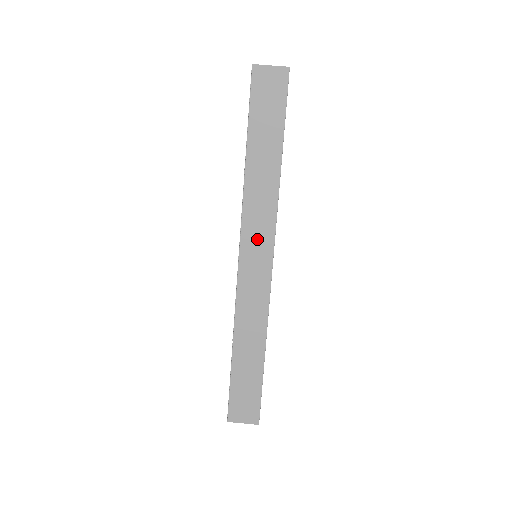
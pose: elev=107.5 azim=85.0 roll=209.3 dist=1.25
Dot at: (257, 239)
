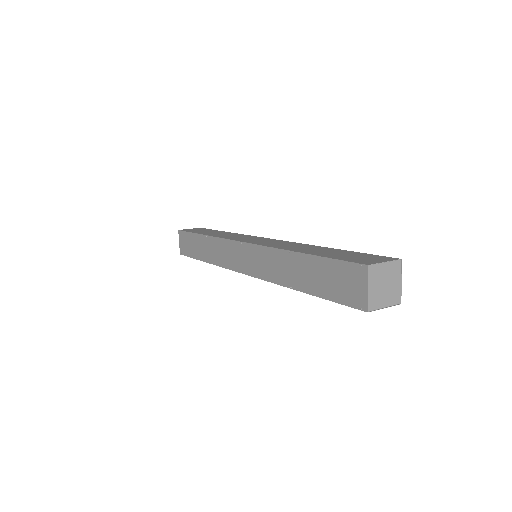
Dot at: (246, 238)
